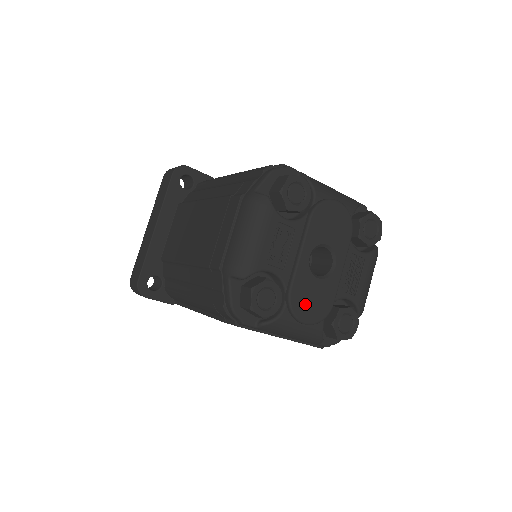
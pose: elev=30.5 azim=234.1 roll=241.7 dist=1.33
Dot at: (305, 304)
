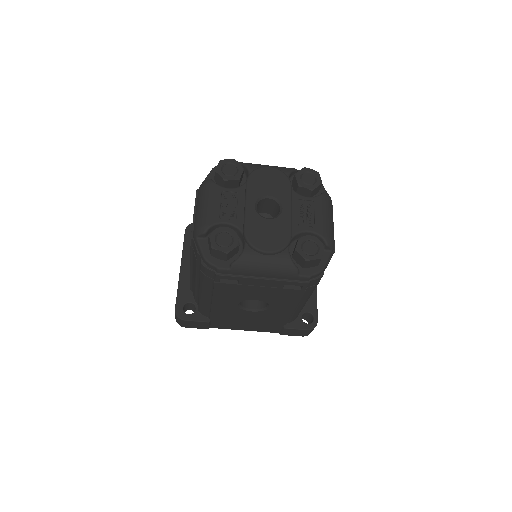
Dot at: (262, 238)
